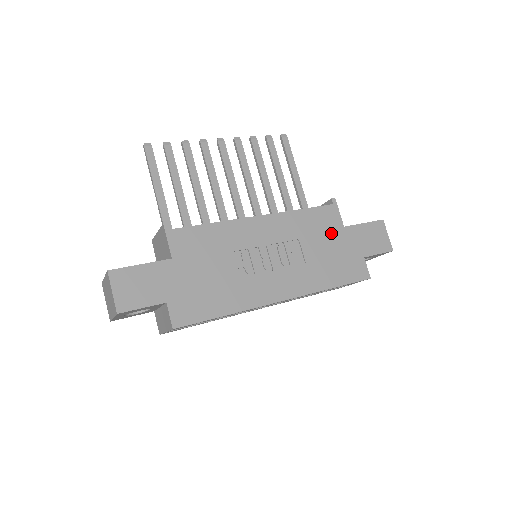
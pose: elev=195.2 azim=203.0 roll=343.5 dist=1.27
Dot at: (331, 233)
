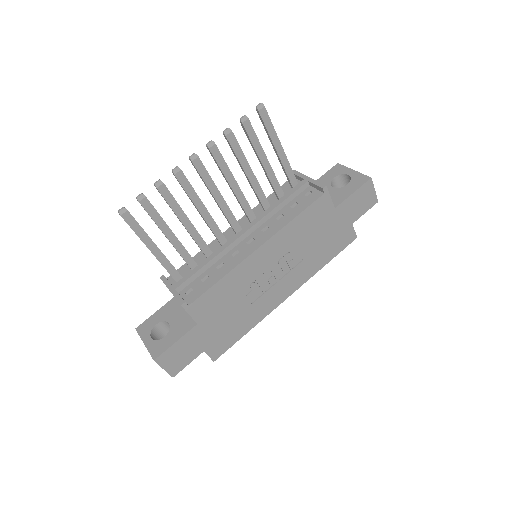
Dot at: (323, 222)
